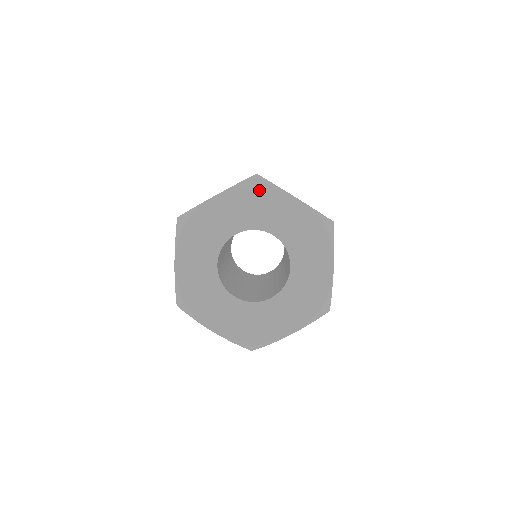
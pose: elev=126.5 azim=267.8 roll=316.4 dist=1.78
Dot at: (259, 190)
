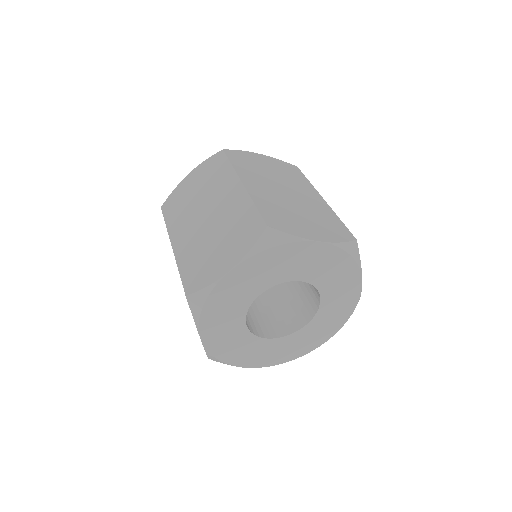
Dot at: (278, 249)
